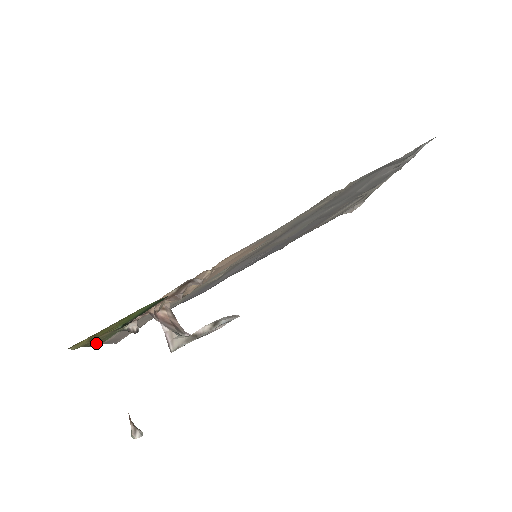
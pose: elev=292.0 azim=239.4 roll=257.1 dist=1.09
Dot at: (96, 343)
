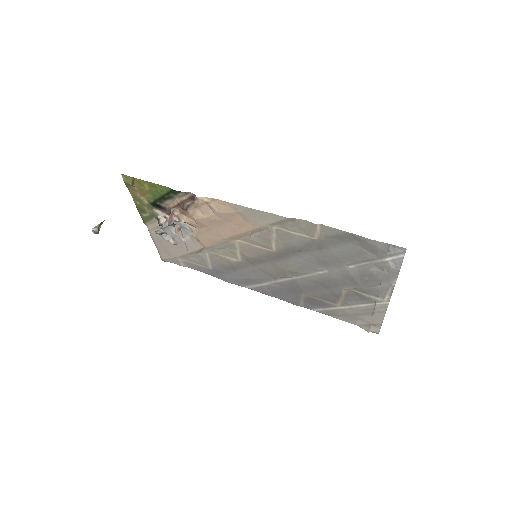
Dot at: (142, 211)
